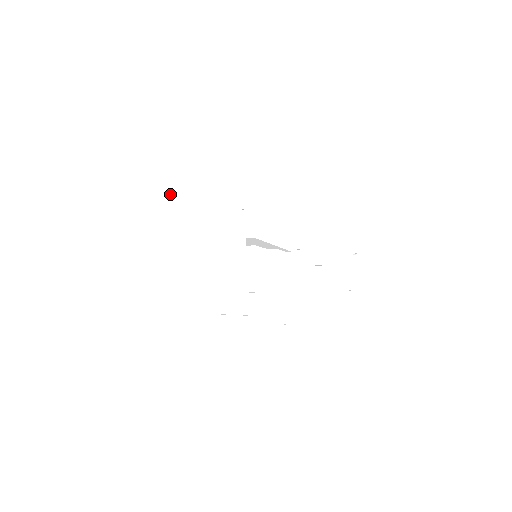
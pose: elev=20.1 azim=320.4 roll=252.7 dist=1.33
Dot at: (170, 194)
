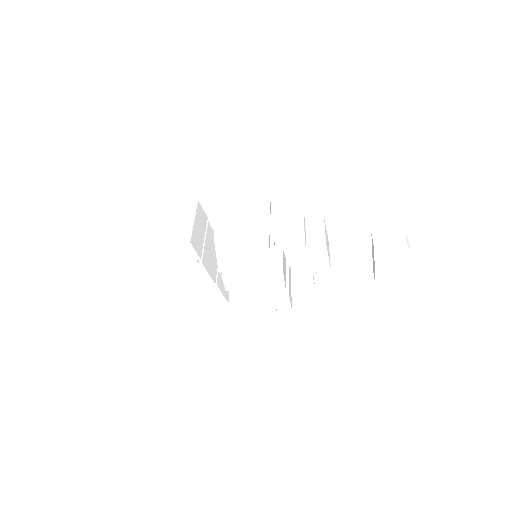
Dot at: occluded
